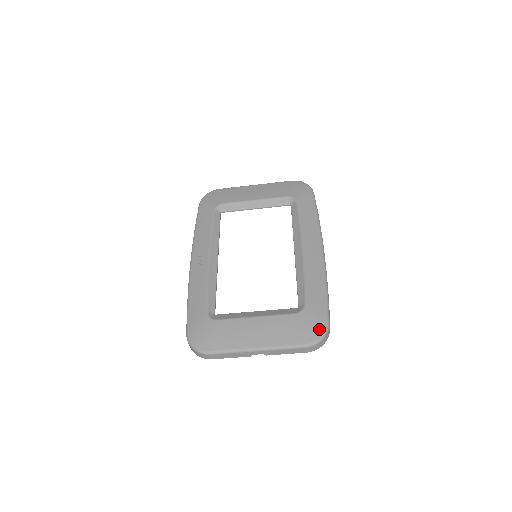
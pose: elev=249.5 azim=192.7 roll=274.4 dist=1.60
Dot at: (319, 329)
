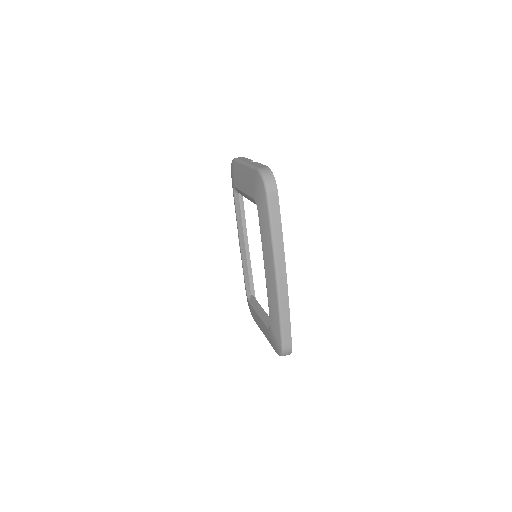
Dot at: (278, 349)
